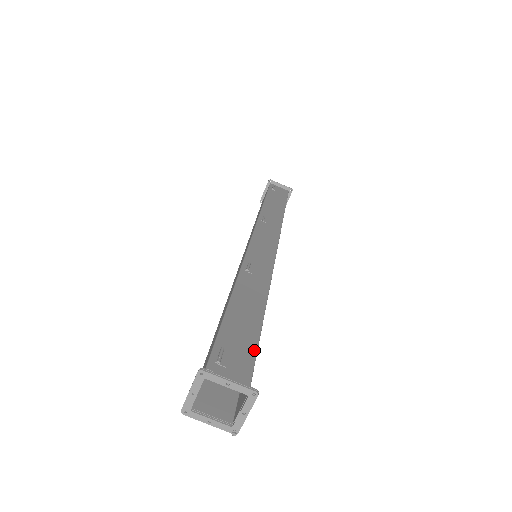
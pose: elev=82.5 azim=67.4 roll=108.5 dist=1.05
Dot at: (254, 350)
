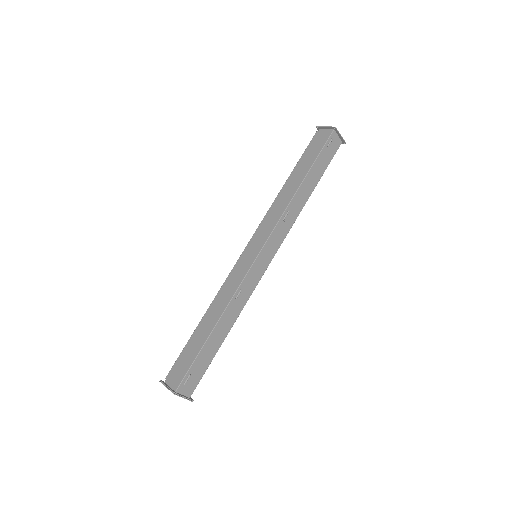
Dot at: (205, 370)
